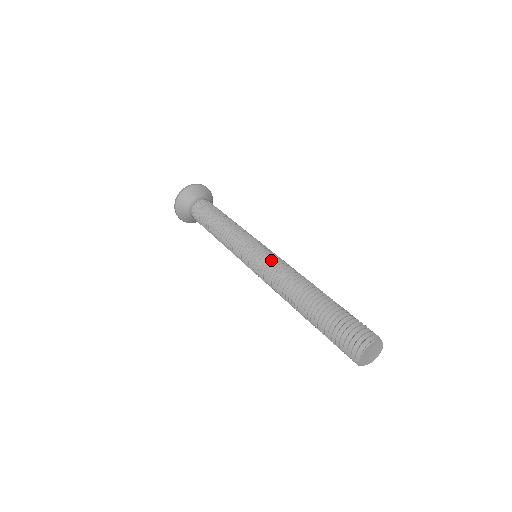
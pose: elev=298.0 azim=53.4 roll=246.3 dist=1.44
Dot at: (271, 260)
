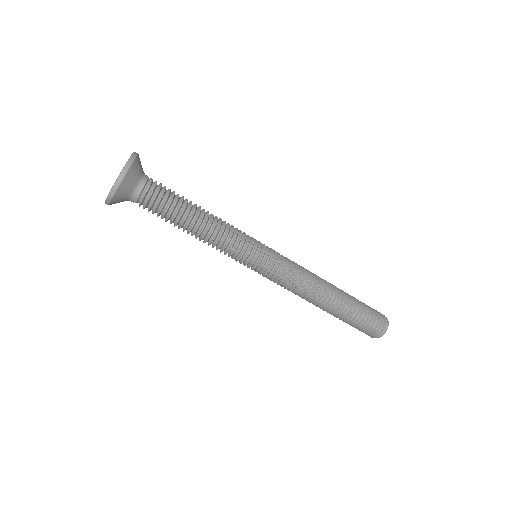
Dot at: (284, 275)
